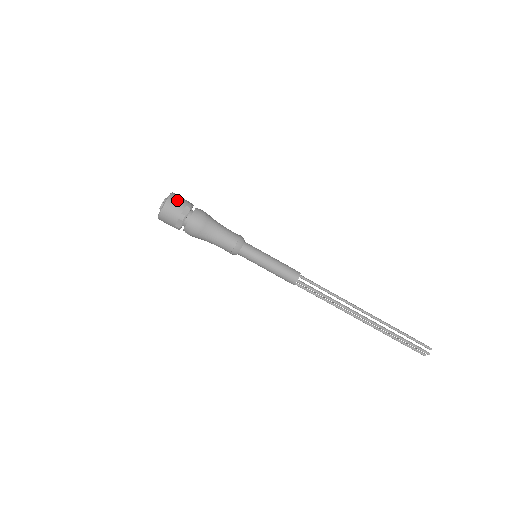
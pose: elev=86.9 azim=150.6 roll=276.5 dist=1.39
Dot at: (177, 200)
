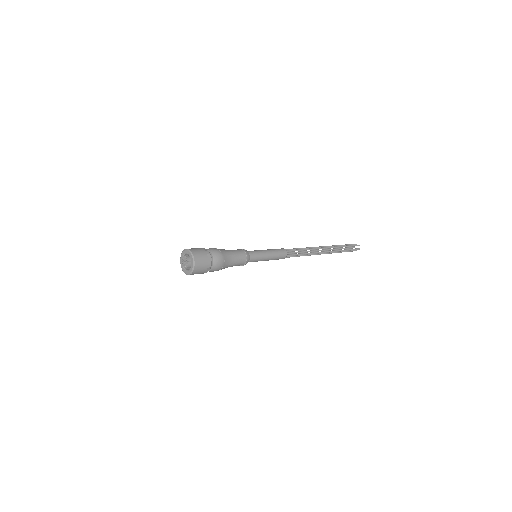
Dot at: (199, 255)
